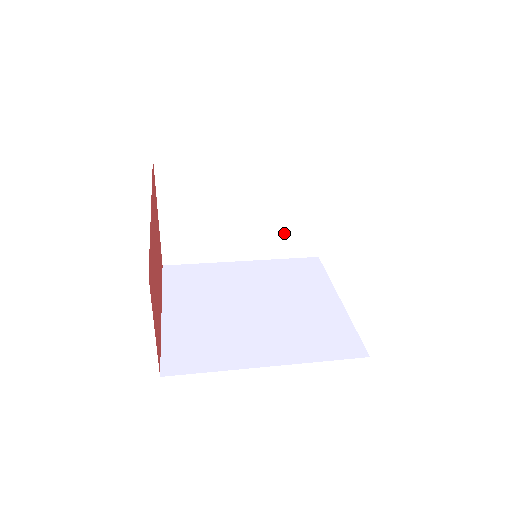
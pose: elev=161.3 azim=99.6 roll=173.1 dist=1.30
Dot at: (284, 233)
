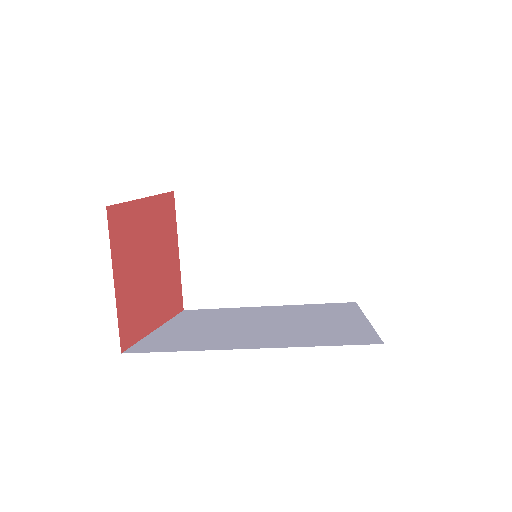
Dot at: (310, 271)
